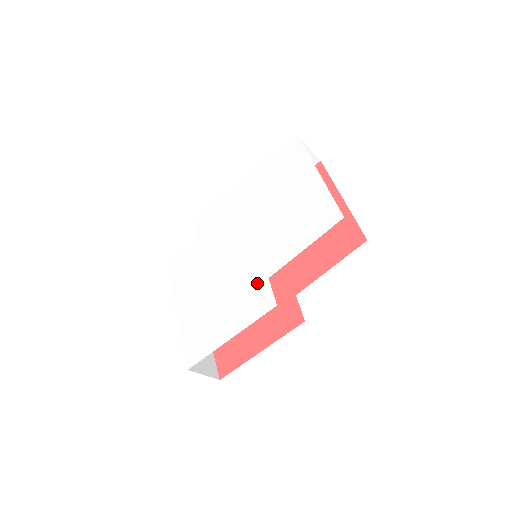
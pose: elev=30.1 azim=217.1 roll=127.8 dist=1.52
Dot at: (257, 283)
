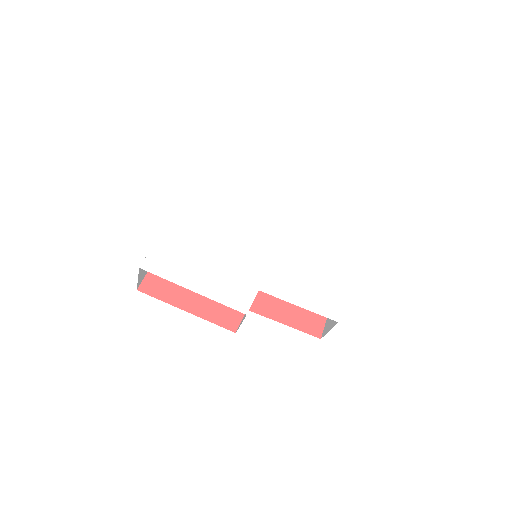
Dot at: (248, 282)
